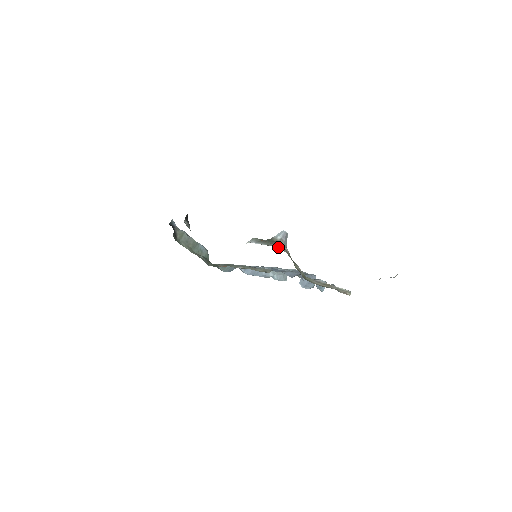
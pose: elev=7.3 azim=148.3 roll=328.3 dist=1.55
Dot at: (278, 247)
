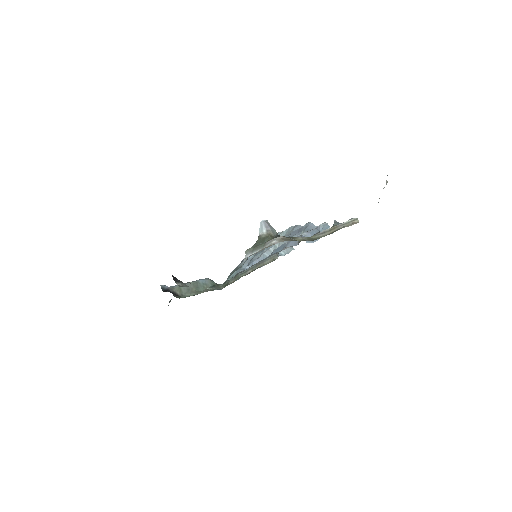
Dot at: (274, 243)
